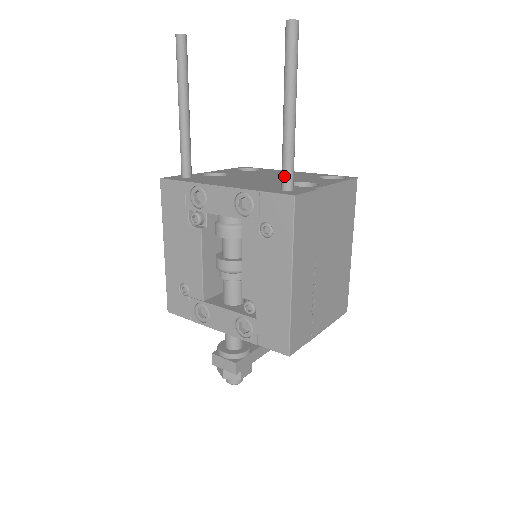
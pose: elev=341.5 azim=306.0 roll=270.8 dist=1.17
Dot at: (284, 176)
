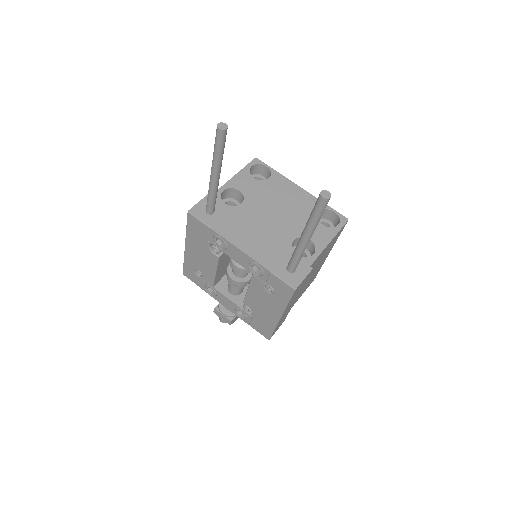
Dot at: (291, 266)
